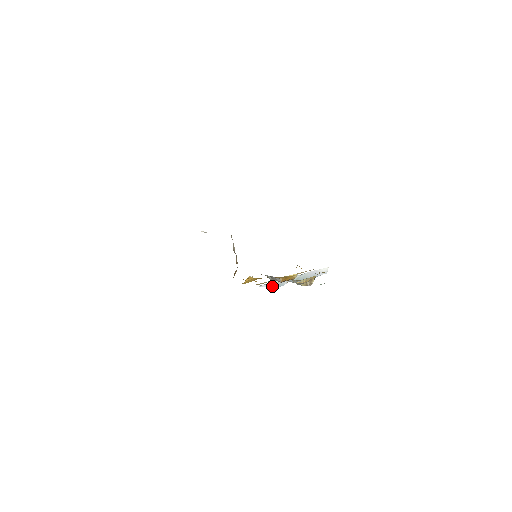
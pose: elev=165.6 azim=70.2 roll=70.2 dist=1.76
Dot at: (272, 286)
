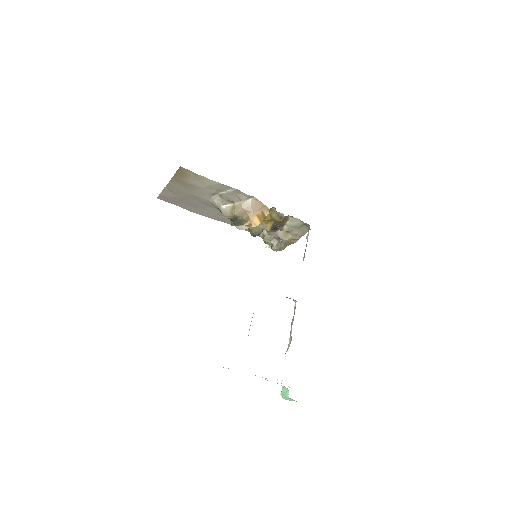
Dot at: occluded
